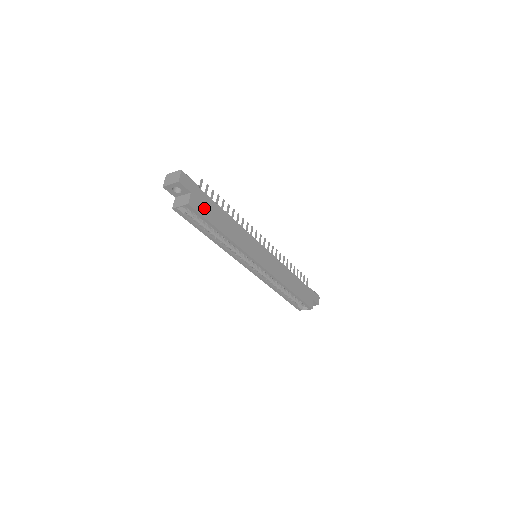
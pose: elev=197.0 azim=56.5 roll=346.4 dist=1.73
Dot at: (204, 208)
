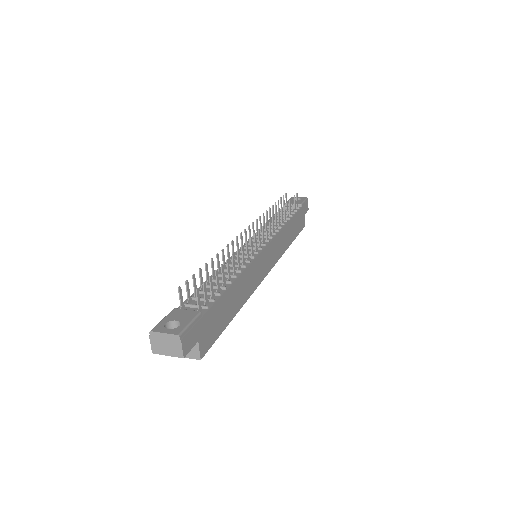
Dot at: (214, 328)
